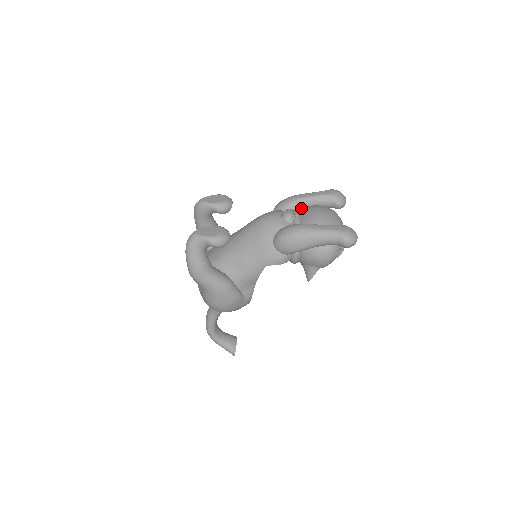
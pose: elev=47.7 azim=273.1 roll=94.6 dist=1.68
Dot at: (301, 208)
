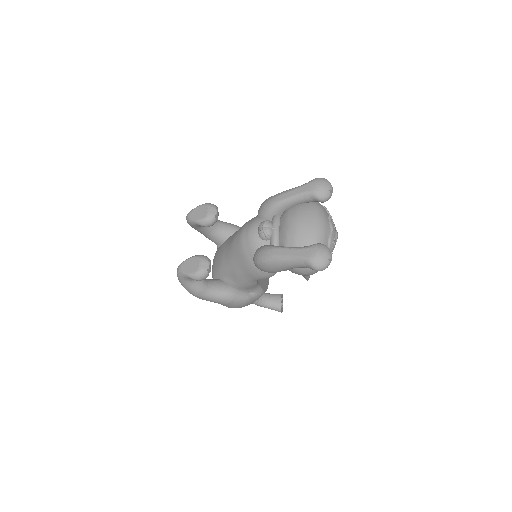
Dot at: (282, 211)
